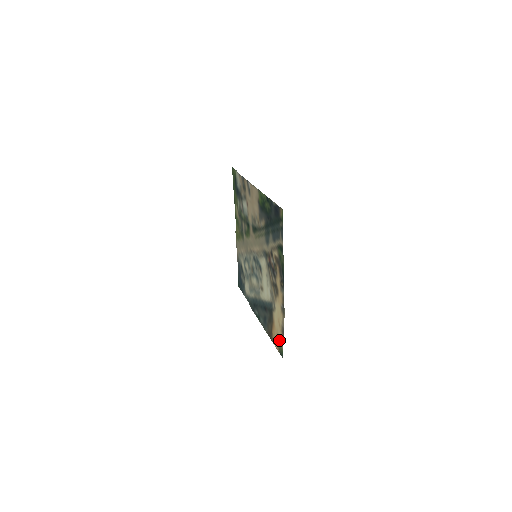
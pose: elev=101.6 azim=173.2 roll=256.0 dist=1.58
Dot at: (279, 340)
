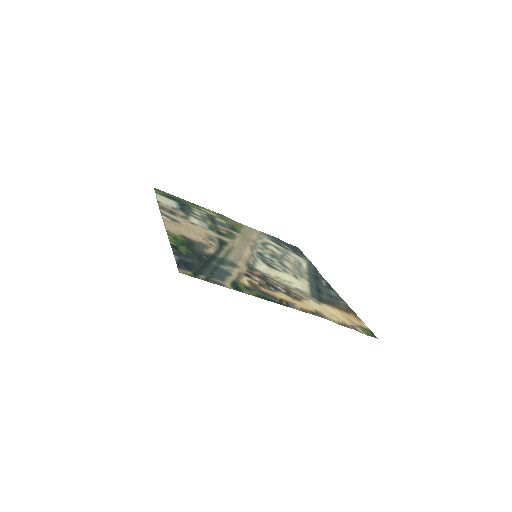
Dot at: (355, 326)
